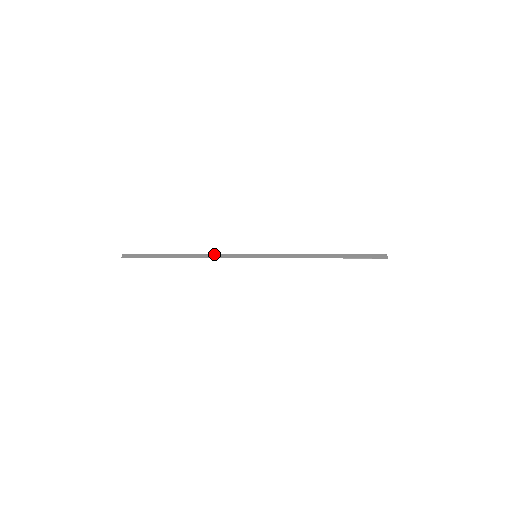
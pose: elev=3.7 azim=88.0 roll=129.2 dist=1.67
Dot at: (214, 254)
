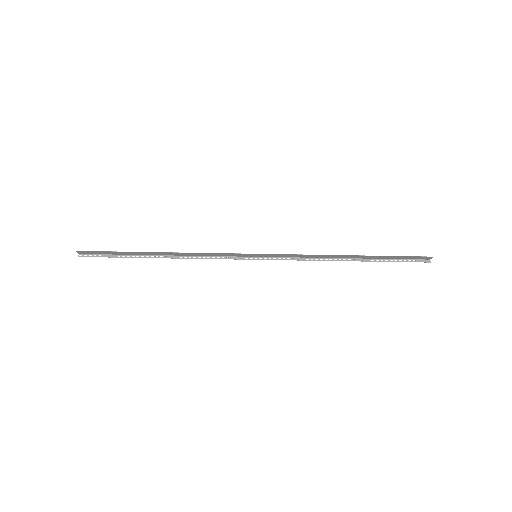
Dot at: (200, 255)
